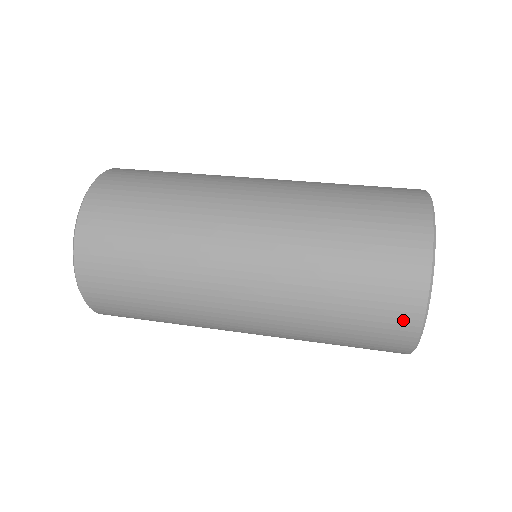
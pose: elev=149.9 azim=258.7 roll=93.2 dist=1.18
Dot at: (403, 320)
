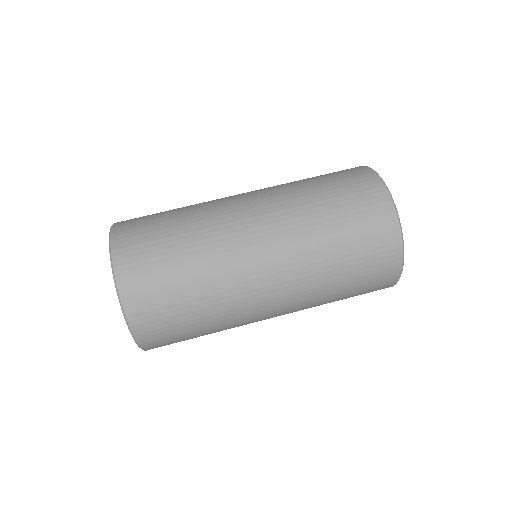
Dot at: occluded
